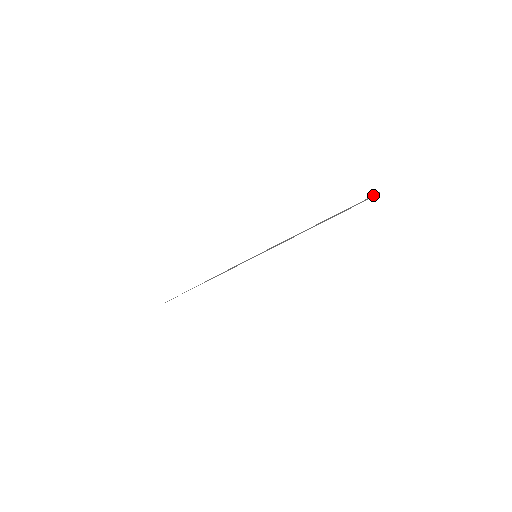
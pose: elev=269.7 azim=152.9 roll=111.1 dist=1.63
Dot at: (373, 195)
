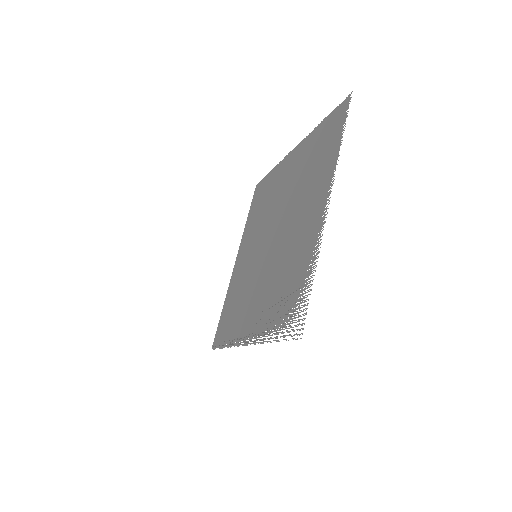
Dot at: (341, 117)
